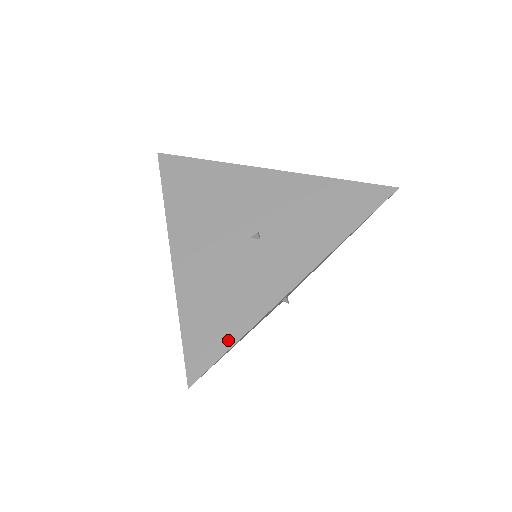
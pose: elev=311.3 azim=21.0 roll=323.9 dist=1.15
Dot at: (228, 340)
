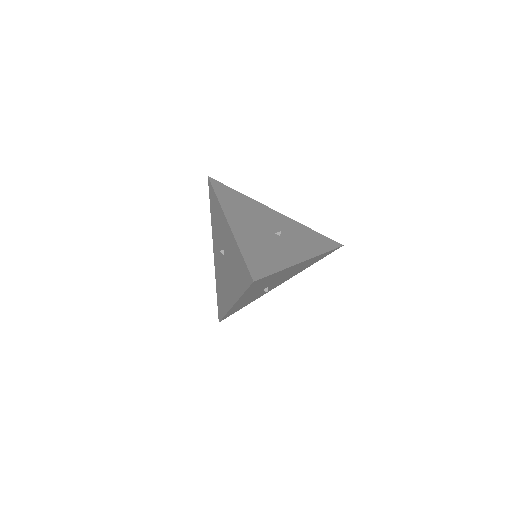
Dot at: (273, 269)
